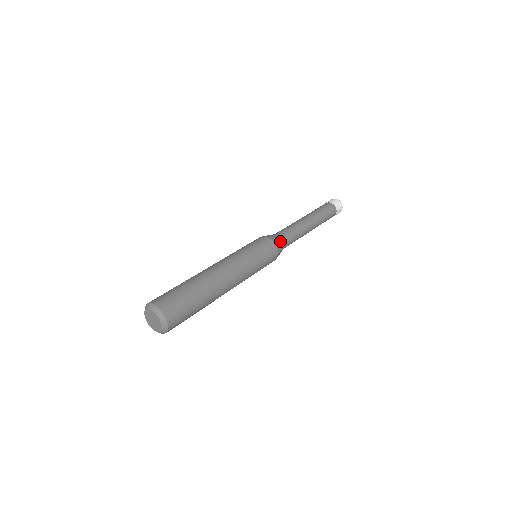
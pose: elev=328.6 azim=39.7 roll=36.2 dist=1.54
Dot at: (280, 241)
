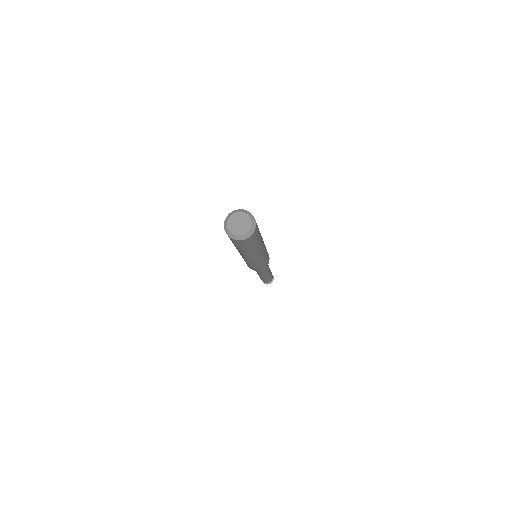
Dot at: occluded
